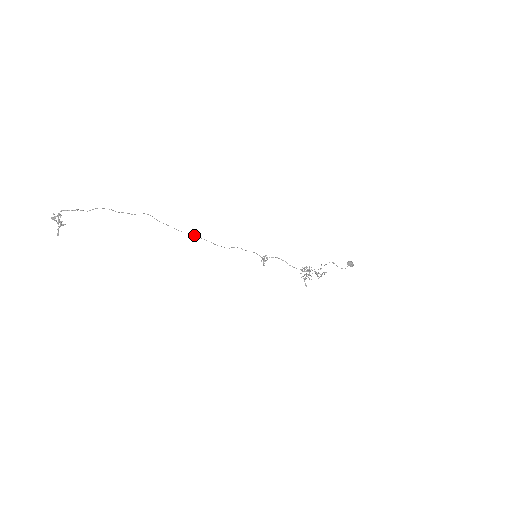
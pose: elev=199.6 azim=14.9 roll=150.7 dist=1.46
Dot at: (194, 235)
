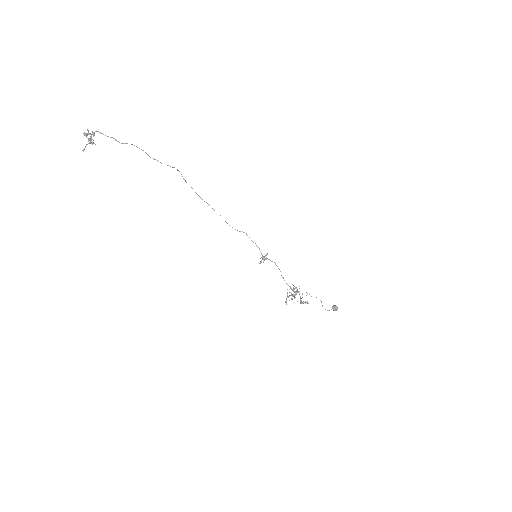
Dot at: occluded
